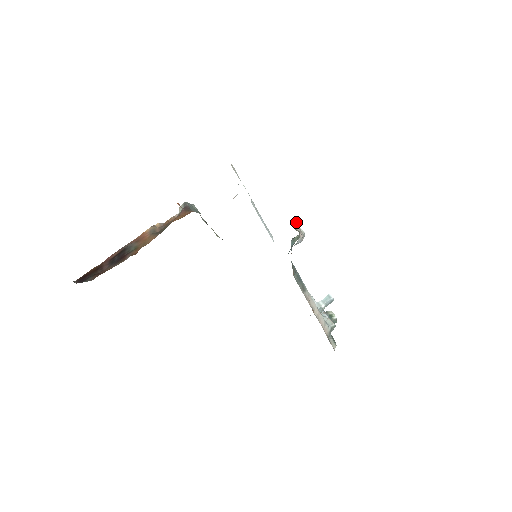
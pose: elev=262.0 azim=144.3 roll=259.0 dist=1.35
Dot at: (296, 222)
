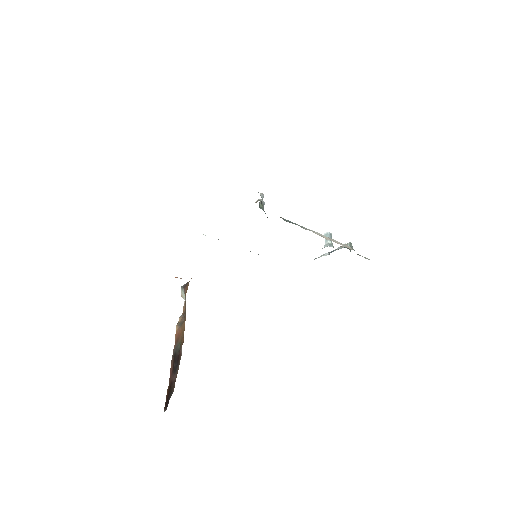
Dot at: occluded
